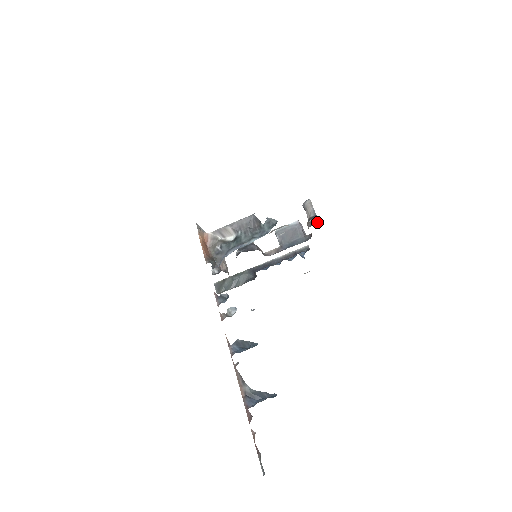
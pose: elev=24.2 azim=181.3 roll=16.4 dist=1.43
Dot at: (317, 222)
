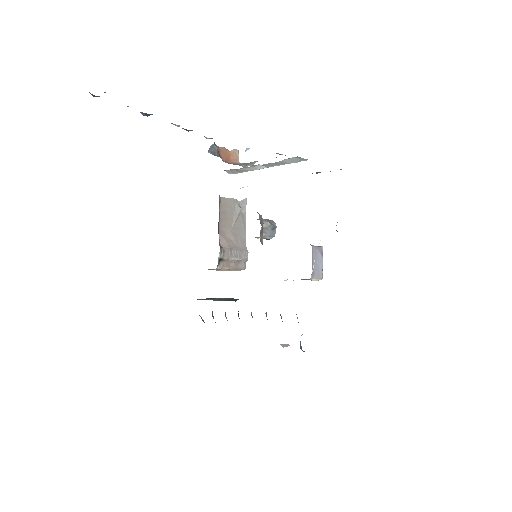
Dot at: occluded
